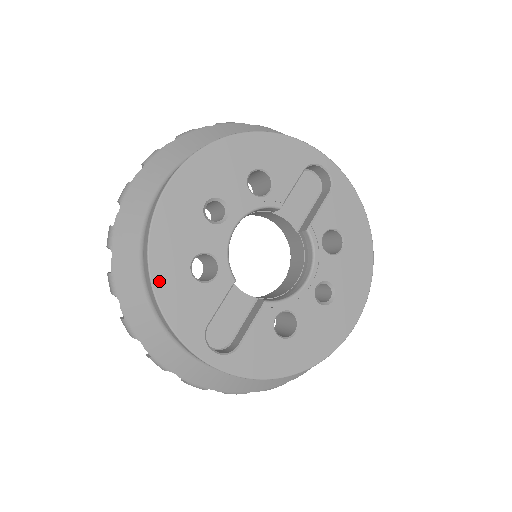
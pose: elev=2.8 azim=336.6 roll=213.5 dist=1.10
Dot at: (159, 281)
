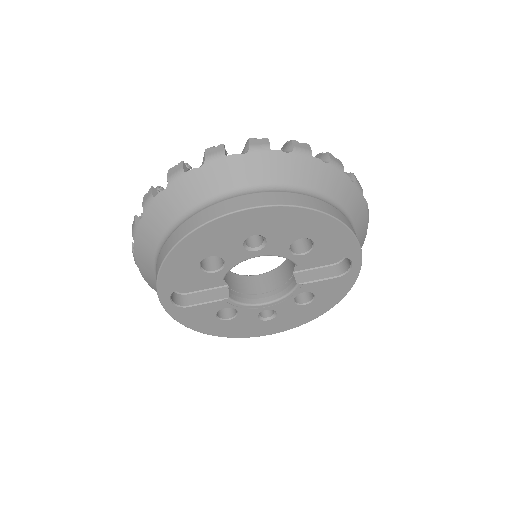
Dot at: (176, 254)
